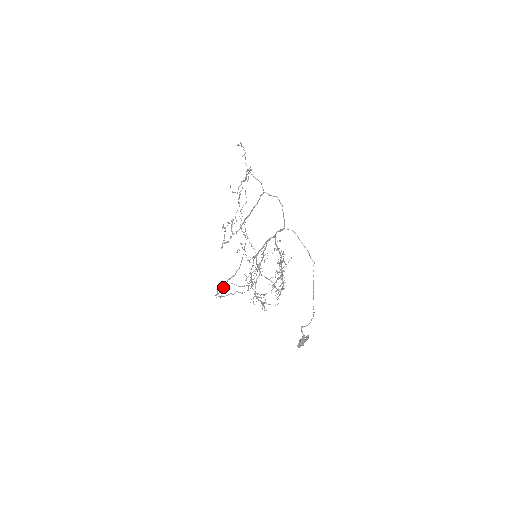
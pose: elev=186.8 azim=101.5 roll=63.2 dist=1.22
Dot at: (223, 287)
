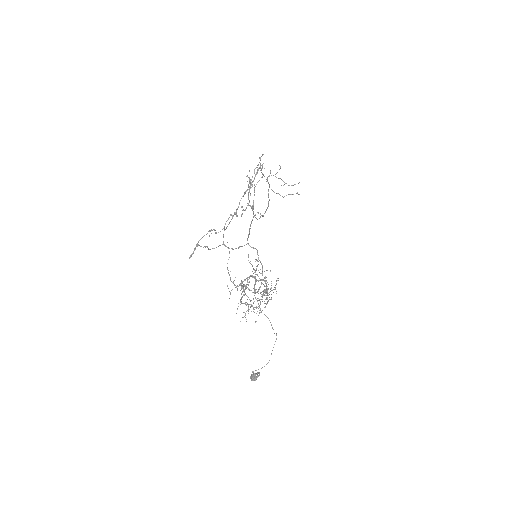
Dot at: (269, 184)
